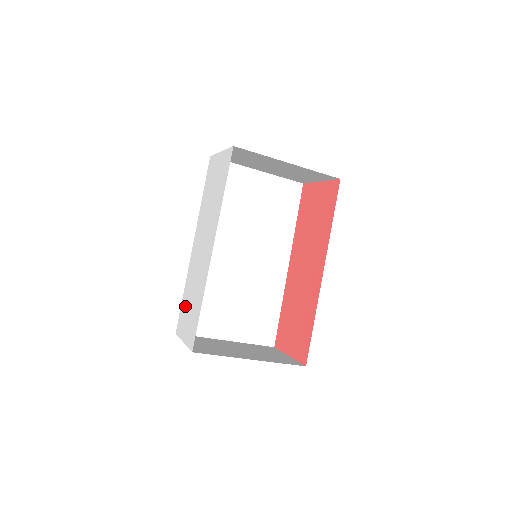
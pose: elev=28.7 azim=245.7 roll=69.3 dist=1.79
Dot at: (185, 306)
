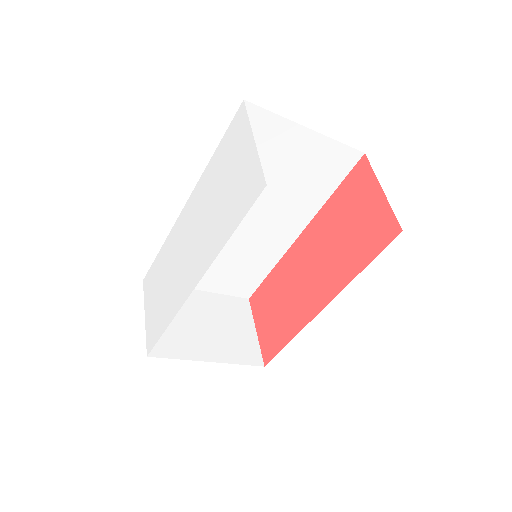
Dot at: (157, 275)
